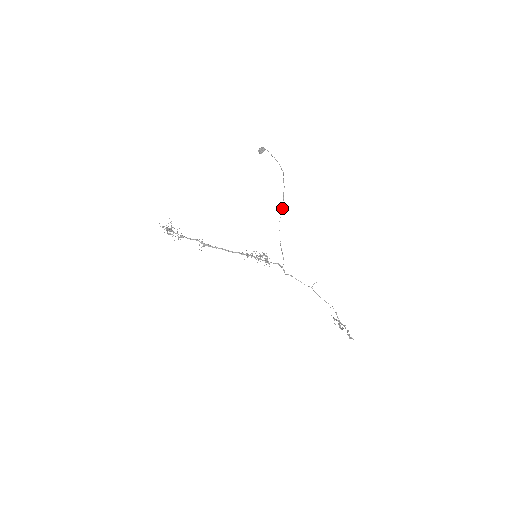
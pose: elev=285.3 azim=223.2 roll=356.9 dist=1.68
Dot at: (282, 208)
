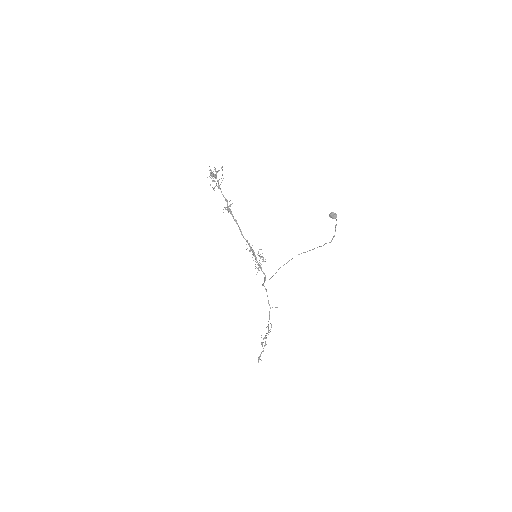
Dot at: occluded
